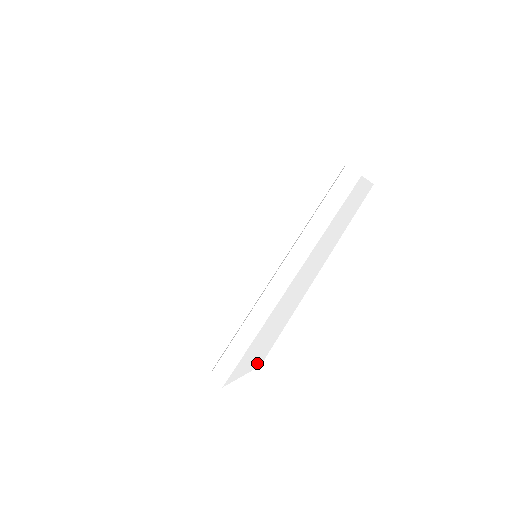
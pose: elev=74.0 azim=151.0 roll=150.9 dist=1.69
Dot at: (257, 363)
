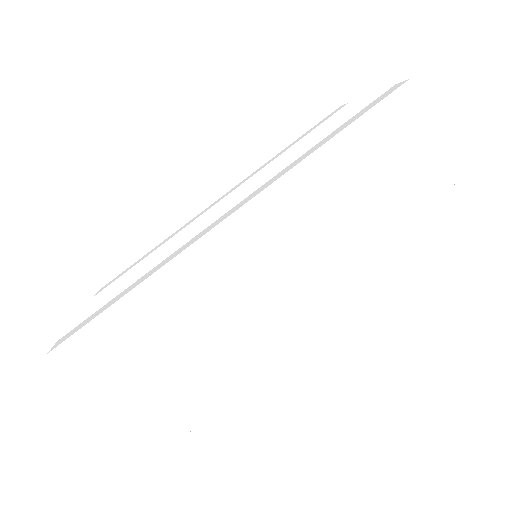
Dot at: (155, 422)
